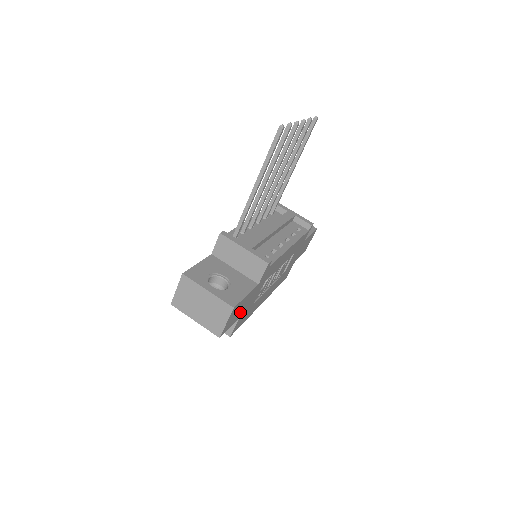
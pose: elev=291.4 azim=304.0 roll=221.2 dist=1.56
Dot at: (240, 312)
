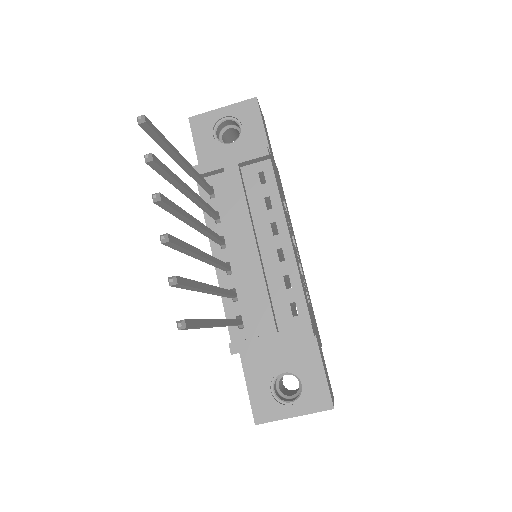
Dot at: occluded
